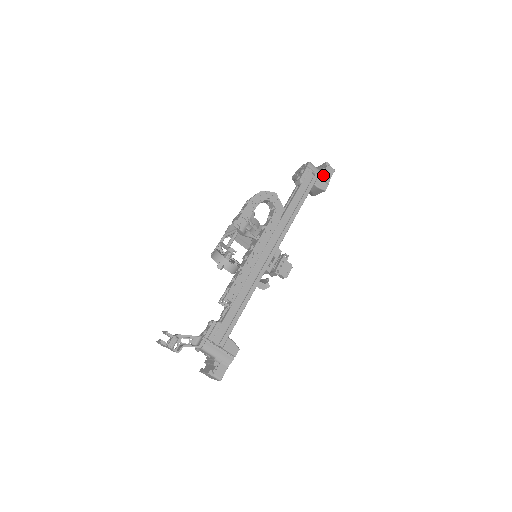
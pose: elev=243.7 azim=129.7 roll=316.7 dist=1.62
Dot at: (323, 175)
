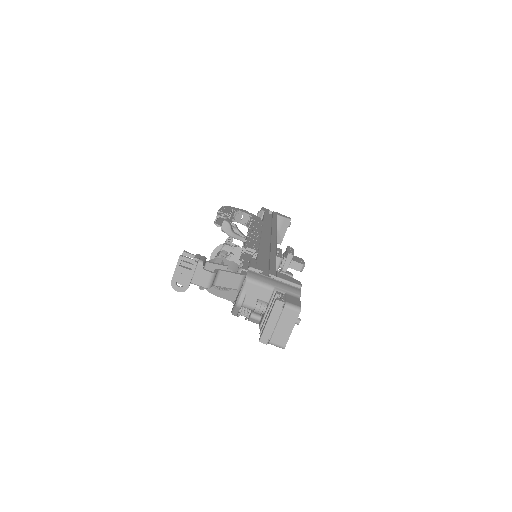
Dot at: occluded
